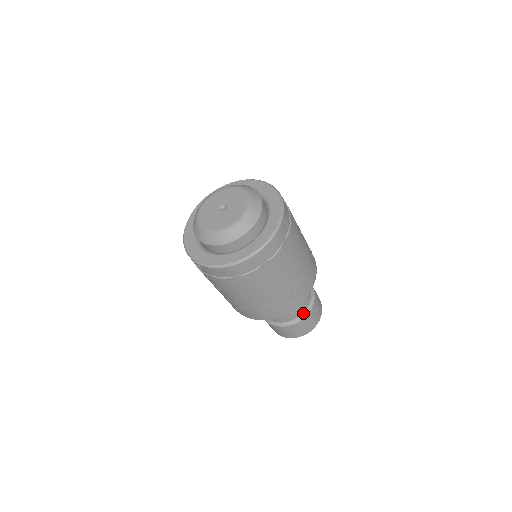
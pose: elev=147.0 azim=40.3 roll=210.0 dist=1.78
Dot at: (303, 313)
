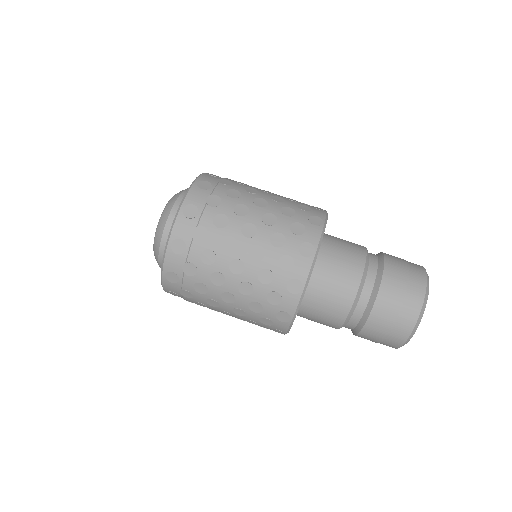
Dot at: (359, 323)
